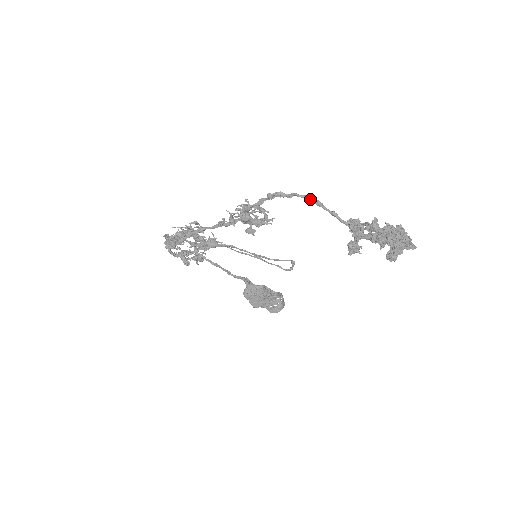
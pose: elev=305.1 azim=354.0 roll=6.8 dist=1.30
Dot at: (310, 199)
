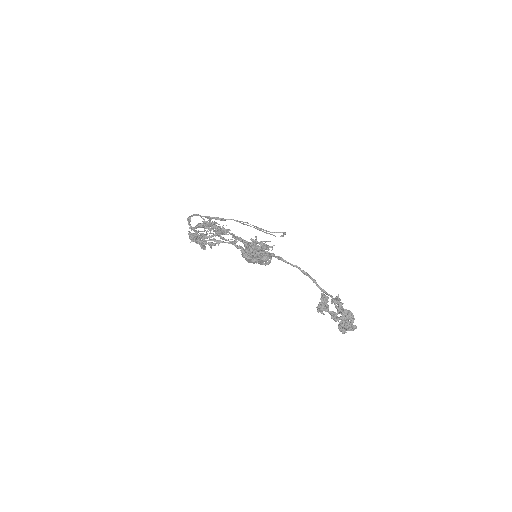
Dot at: (300, 270)
